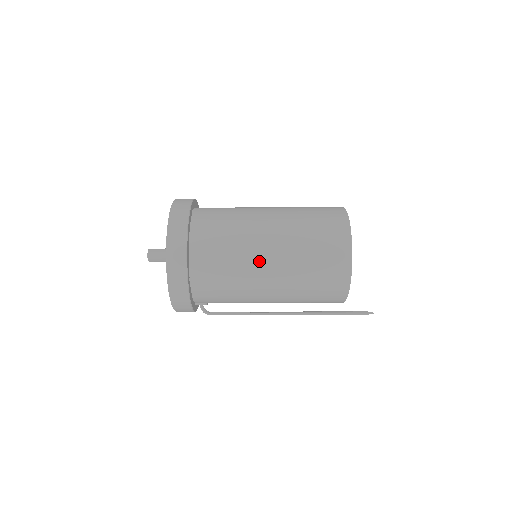
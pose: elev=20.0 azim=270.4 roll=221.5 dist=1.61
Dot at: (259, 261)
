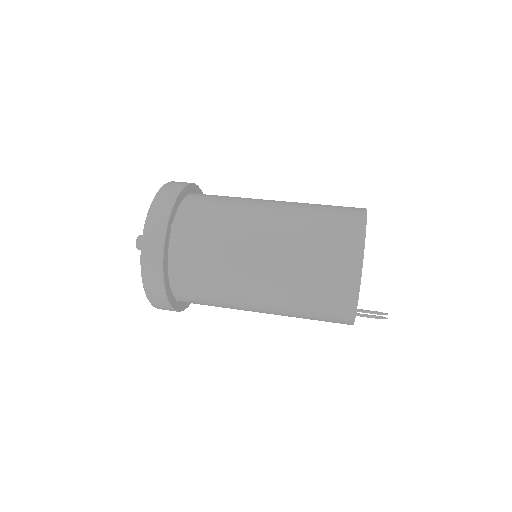
Dot at: (247, 300)
